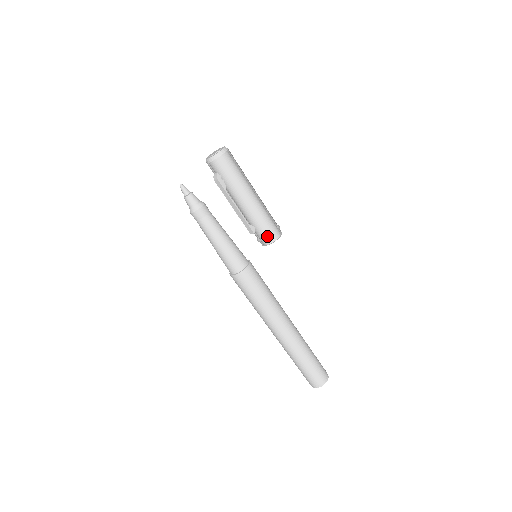
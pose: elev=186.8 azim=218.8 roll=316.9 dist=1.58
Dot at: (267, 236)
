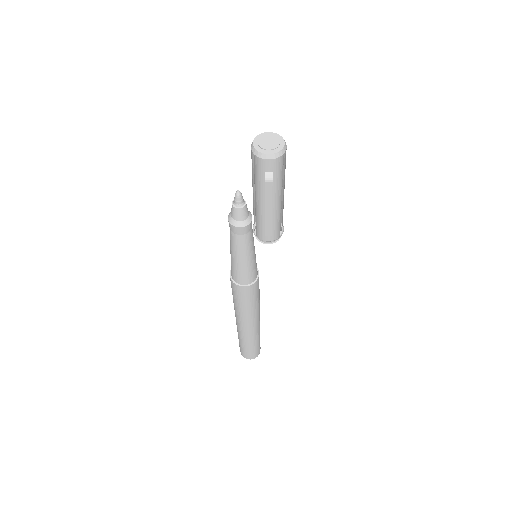
Dot at: (276, 235)
